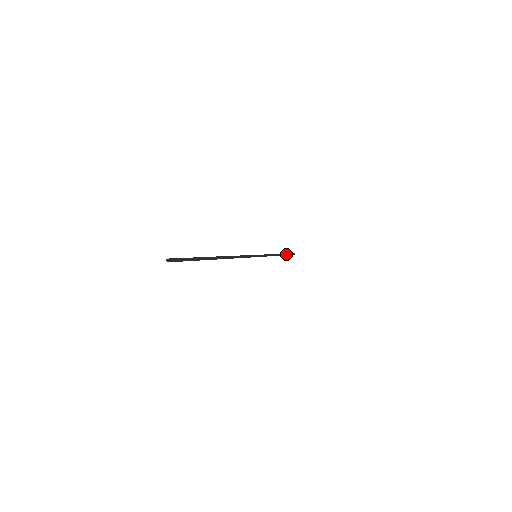
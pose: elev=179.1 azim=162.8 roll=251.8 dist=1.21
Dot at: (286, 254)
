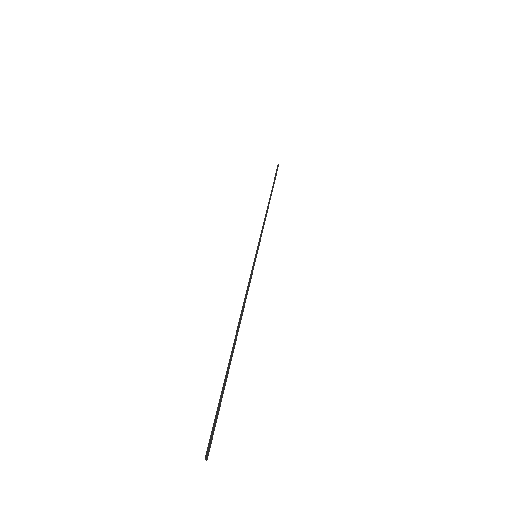
Dot at: (273, 184)
